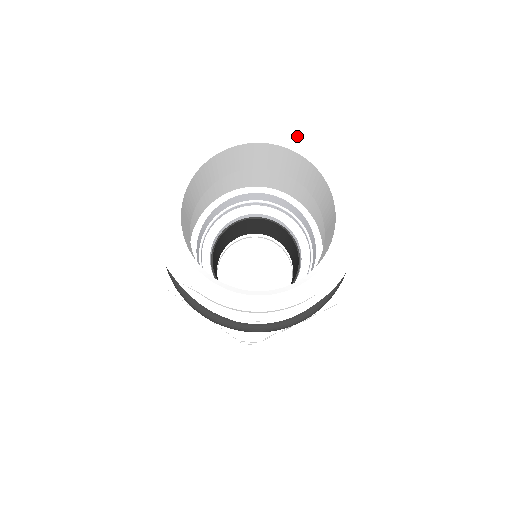
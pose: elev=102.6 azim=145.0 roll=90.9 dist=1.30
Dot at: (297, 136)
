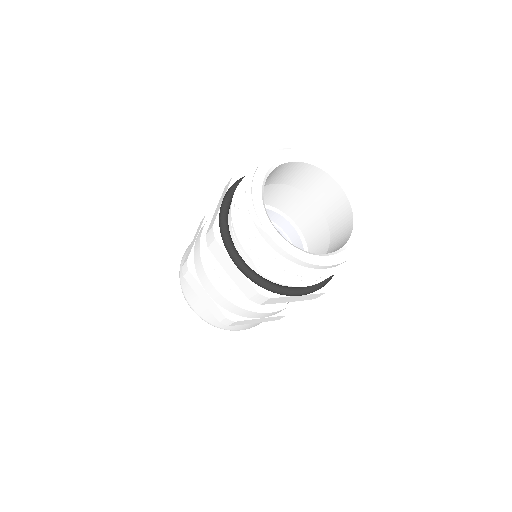
Dot at: (340, 173)
